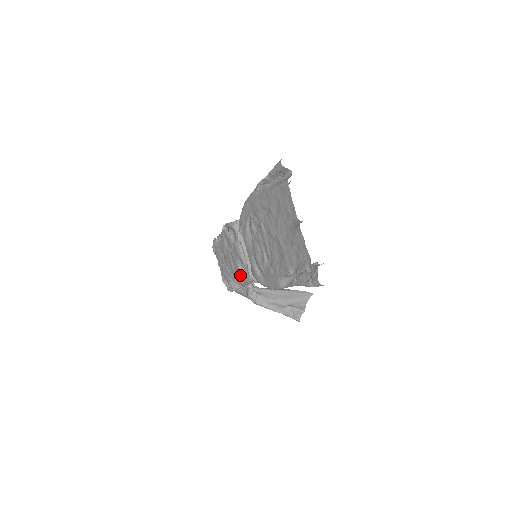
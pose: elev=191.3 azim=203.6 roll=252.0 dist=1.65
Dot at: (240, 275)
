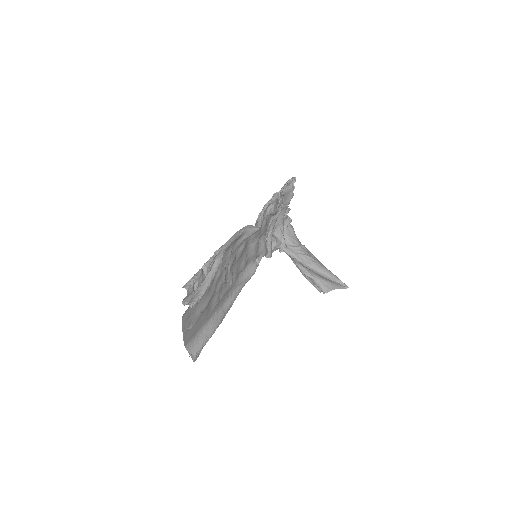
Dot at: occluded
